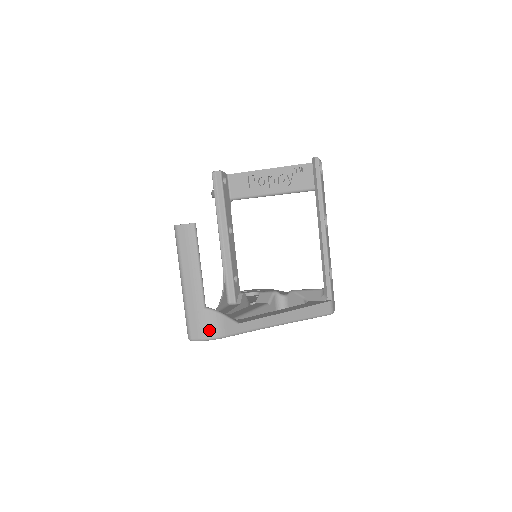
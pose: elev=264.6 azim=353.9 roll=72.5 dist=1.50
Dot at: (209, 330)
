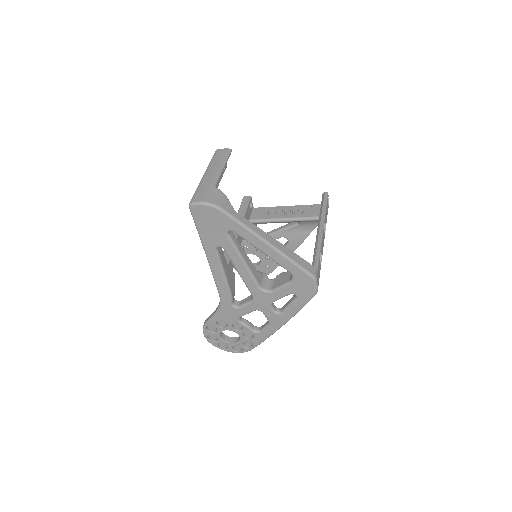
Dot at: (211, 198)
